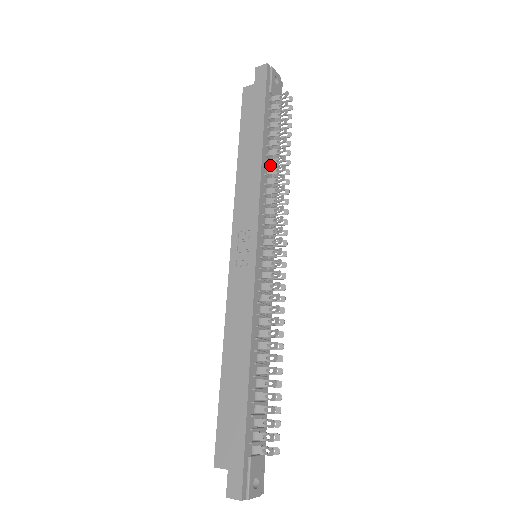
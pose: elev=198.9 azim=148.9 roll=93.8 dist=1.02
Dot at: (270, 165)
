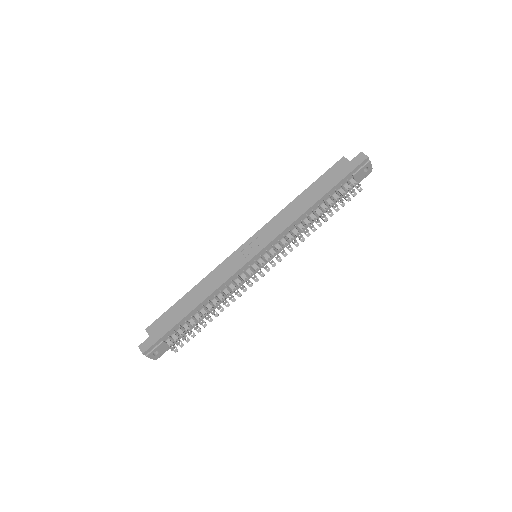
Dot at: (311, 216)
